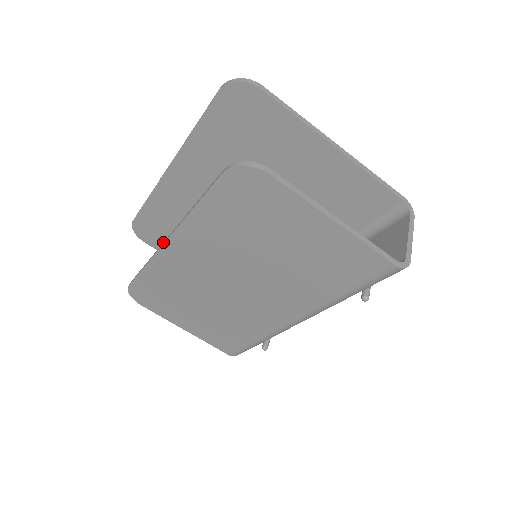
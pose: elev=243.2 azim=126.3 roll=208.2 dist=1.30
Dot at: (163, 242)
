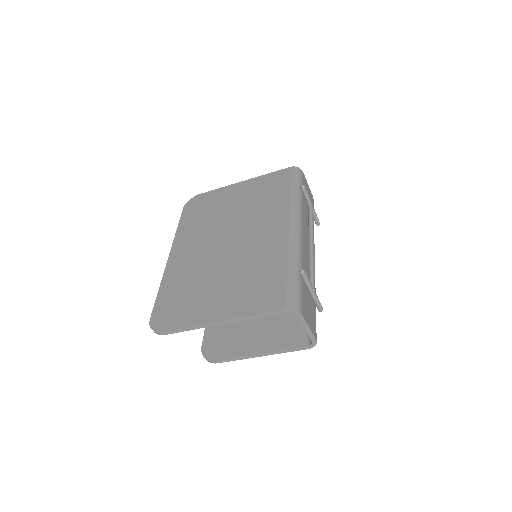
Dot at: occluded
